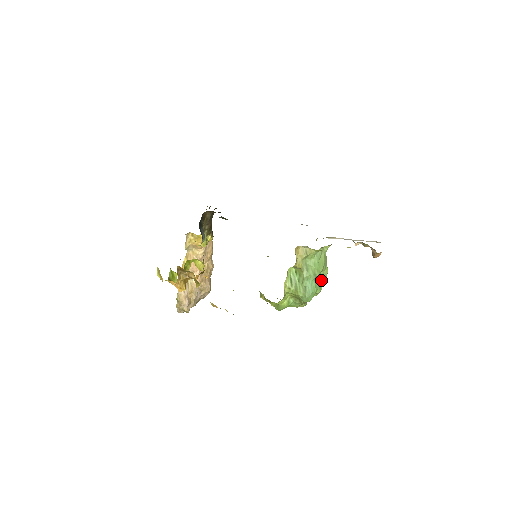
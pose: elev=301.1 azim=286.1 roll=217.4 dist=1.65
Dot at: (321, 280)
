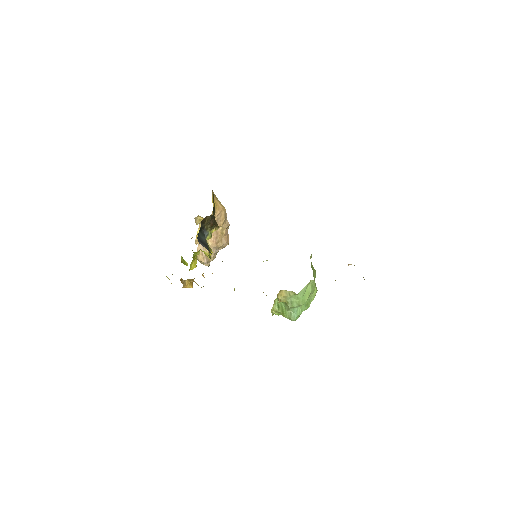
Dot at: (309, 301)
